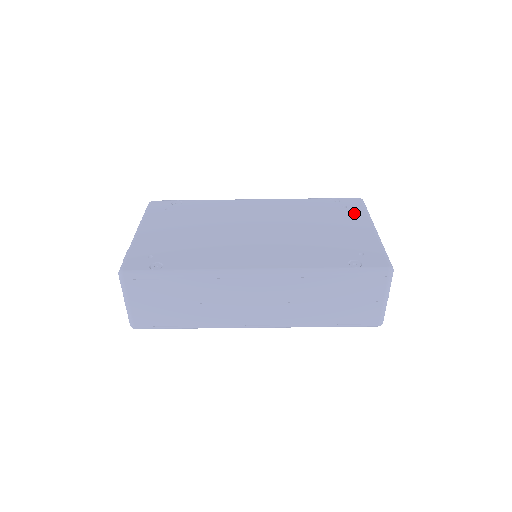
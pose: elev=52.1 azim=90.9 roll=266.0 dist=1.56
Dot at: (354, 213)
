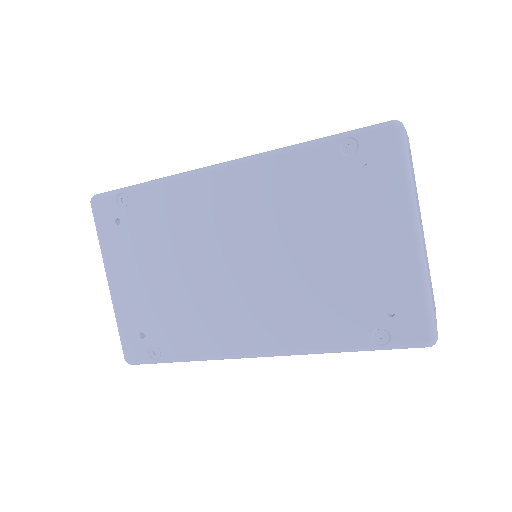
Dot at: (383, 190)
